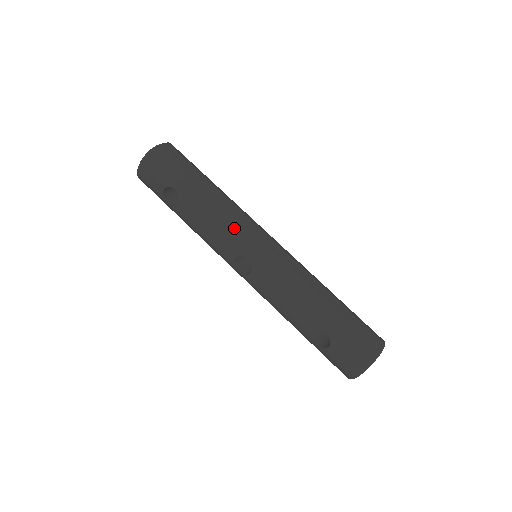
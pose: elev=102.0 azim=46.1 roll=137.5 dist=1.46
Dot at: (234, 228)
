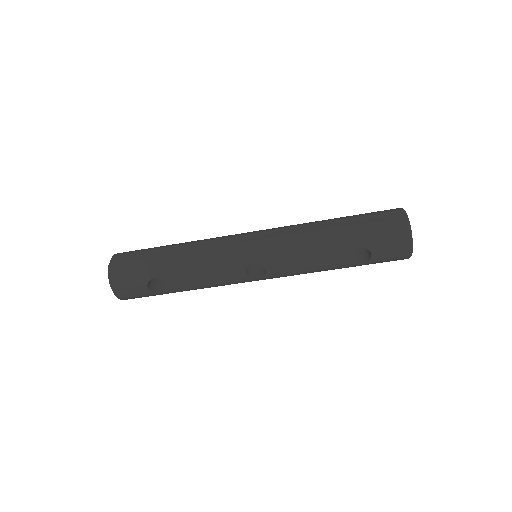
Dot at: (221, 256)
